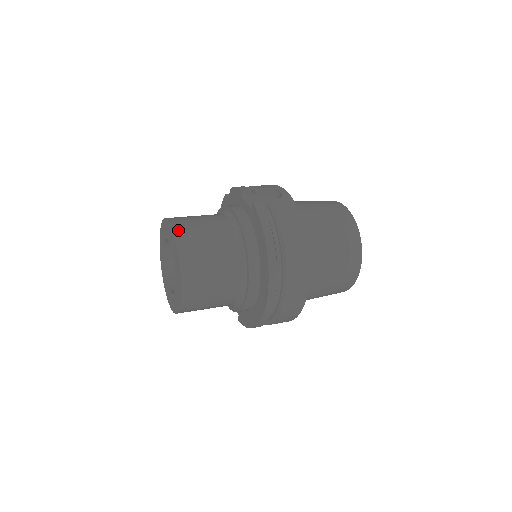
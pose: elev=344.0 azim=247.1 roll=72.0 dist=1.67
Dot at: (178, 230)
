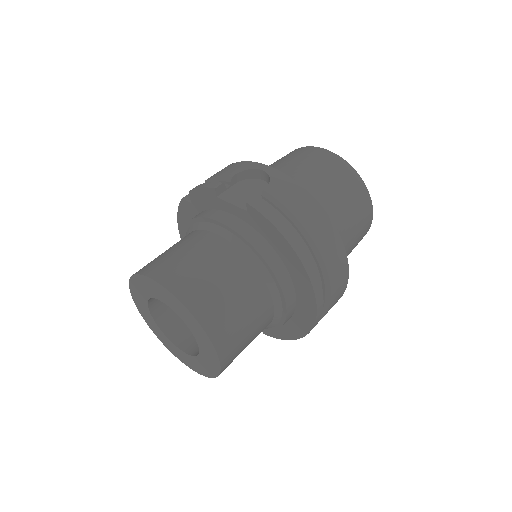
Dot at: (174, 286)
